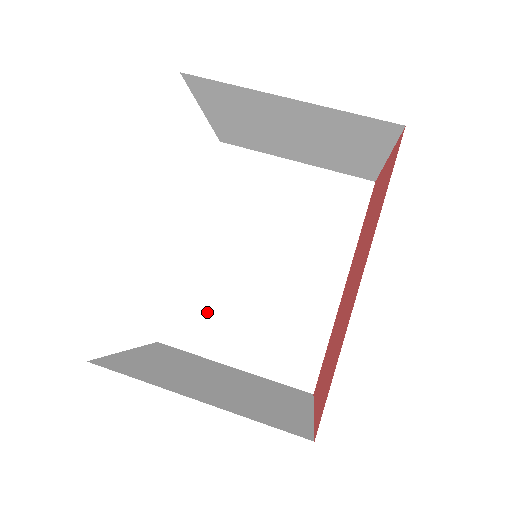
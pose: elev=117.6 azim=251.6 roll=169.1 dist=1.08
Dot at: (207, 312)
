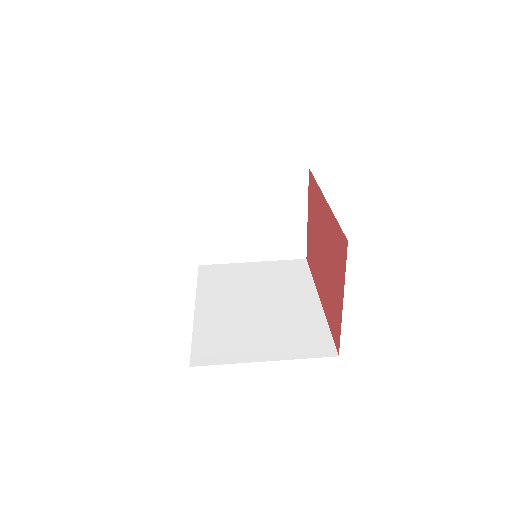
Dot at: (226, 338)
